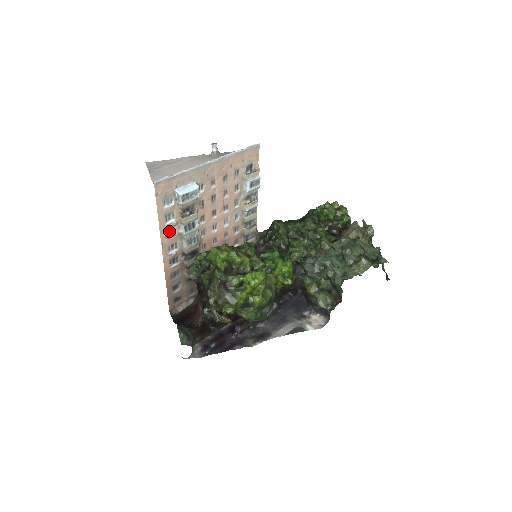
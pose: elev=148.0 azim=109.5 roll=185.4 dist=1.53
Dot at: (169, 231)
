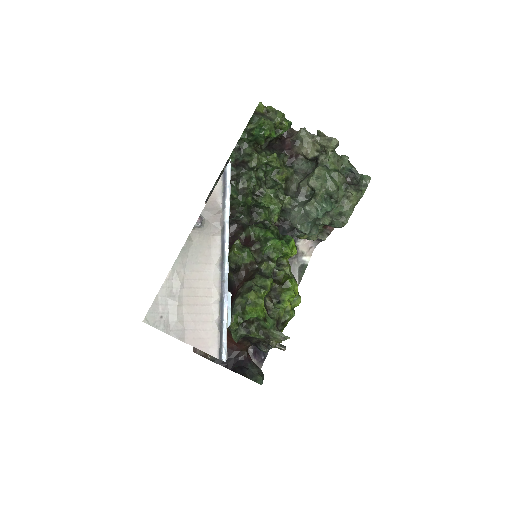
Dot at: occluded
